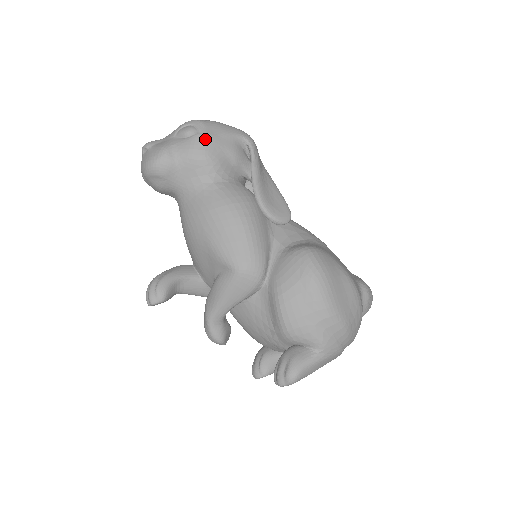
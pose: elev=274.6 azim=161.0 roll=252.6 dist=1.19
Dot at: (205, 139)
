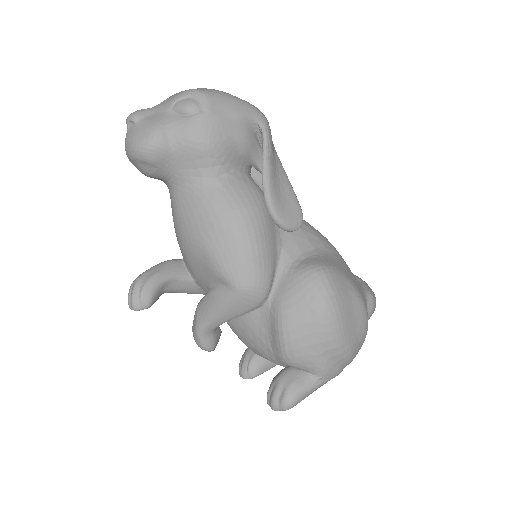
Dot at: (210, 121)
